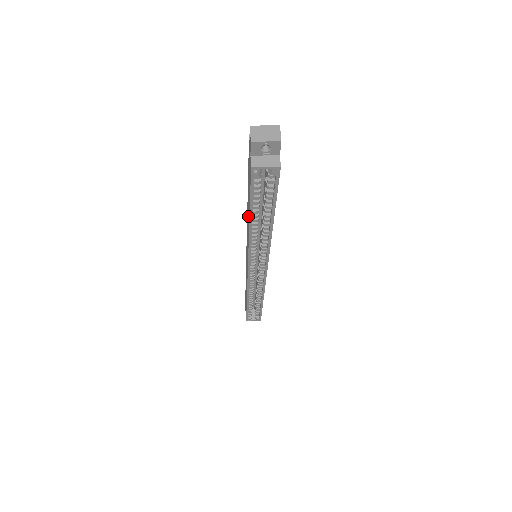
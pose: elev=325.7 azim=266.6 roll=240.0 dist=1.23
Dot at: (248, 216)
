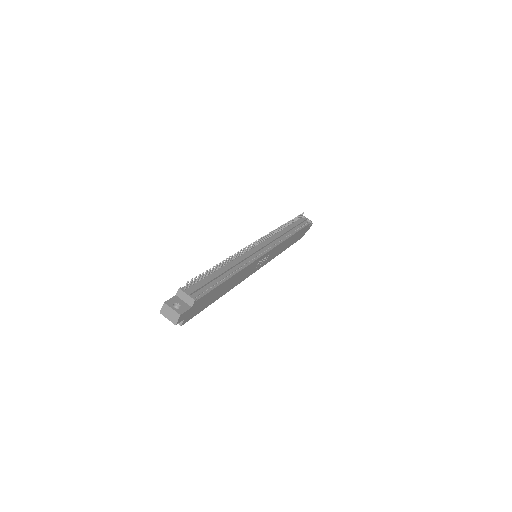
Dot at: occluded
